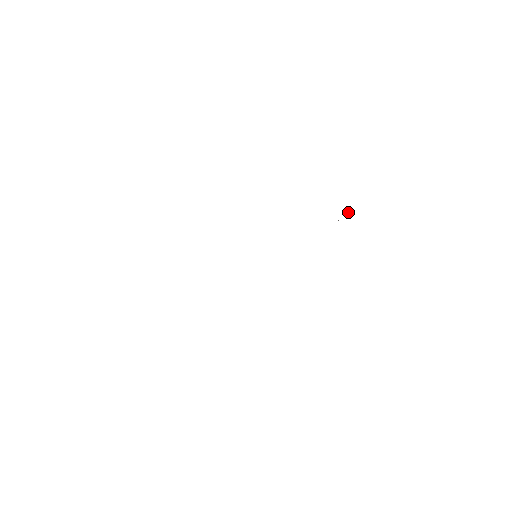
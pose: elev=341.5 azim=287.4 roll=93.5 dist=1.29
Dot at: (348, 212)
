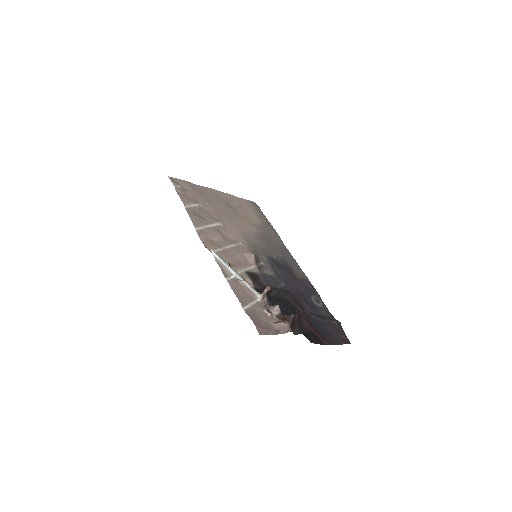
Dot at: (264, 290)
